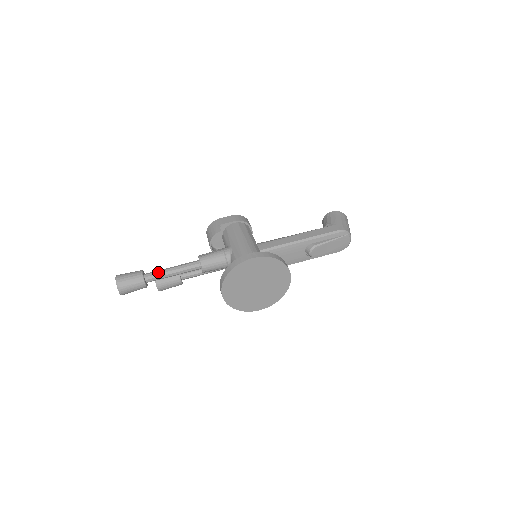
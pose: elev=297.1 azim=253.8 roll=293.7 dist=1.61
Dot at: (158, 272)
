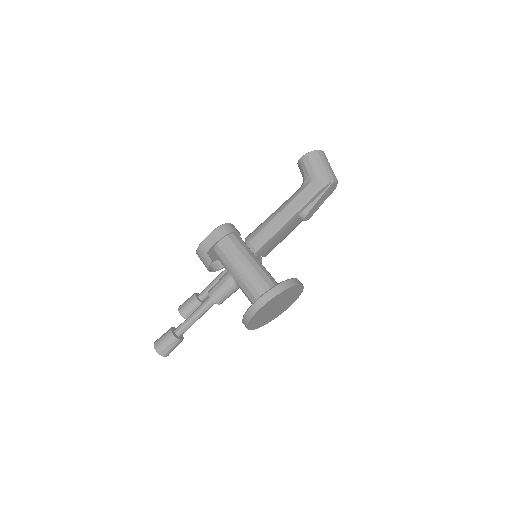
Dot at: (184, 326)
